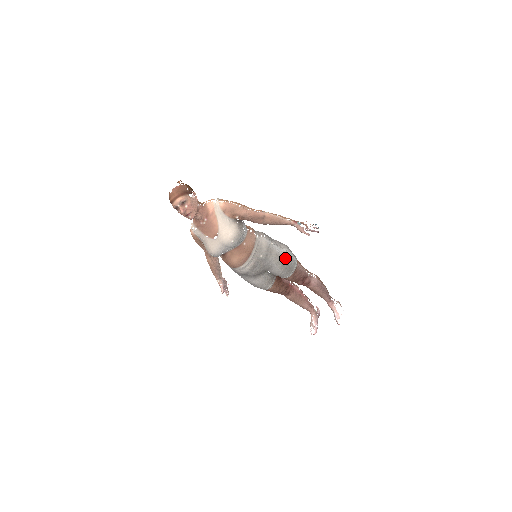
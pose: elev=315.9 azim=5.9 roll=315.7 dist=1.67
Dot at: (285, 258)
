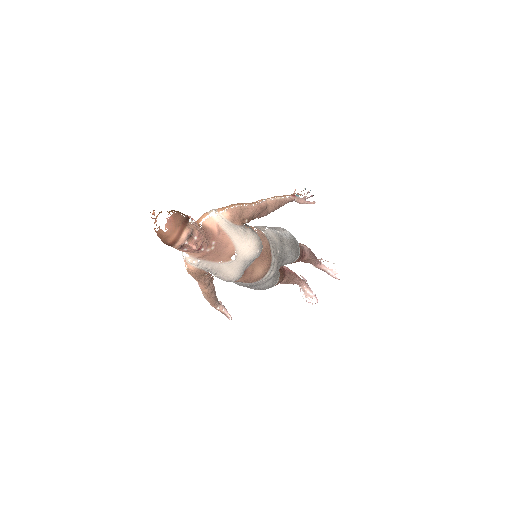
Dot at: (293, 241)
